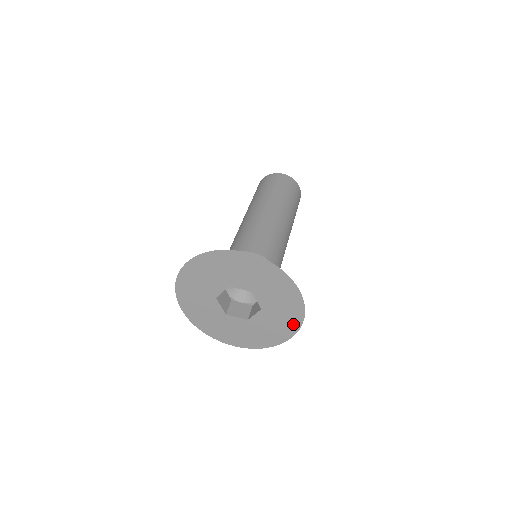
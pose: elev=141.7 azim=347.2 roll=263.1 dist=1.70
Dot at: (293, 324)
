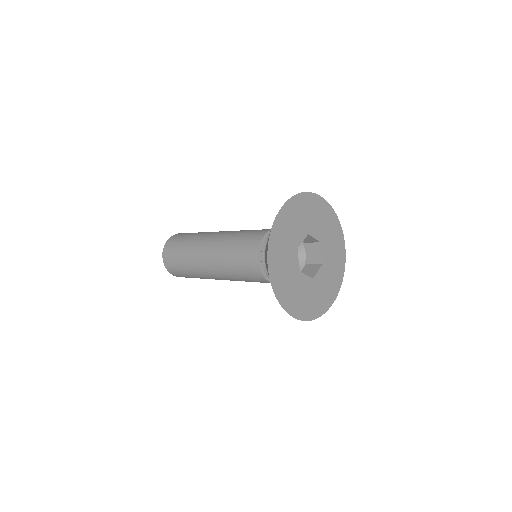
Dot at: (338, 230)
